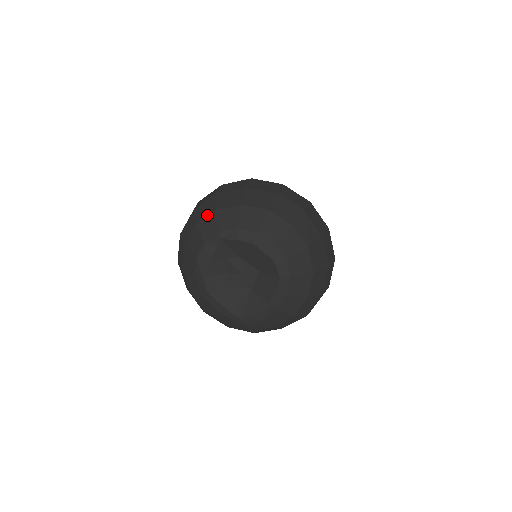
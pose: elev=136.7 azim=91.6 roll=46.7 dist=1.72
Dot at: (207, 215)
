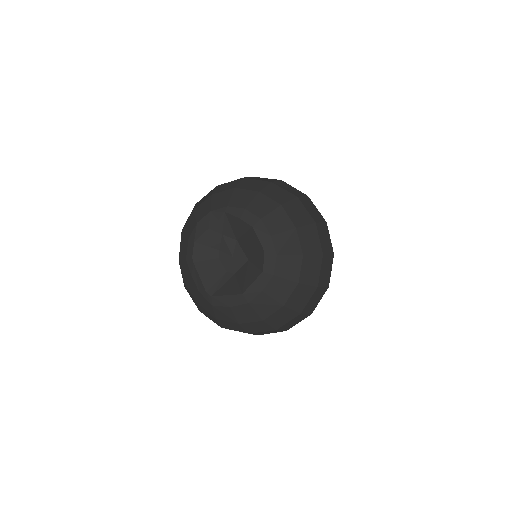
Dot at: (225, 190)
